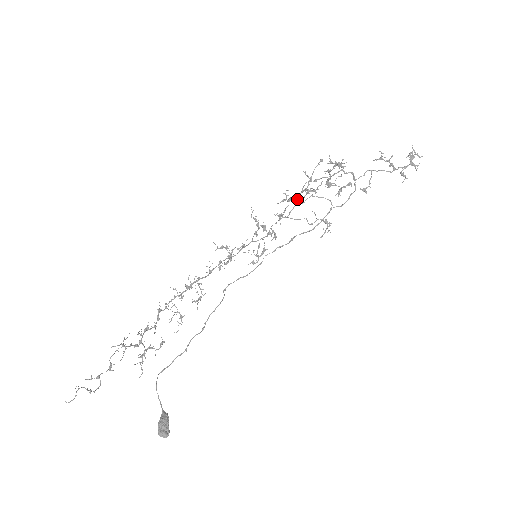
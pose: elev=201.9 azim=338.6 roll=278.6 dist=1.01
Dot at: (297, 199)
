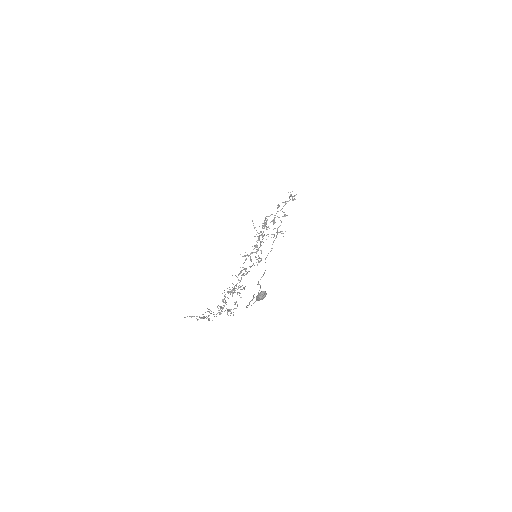
Dot at: (258, 239)
